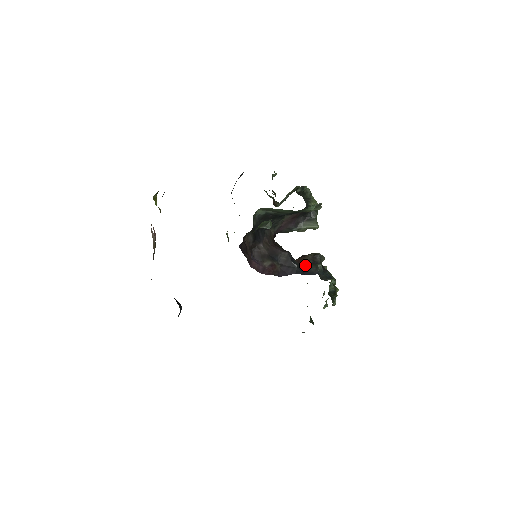
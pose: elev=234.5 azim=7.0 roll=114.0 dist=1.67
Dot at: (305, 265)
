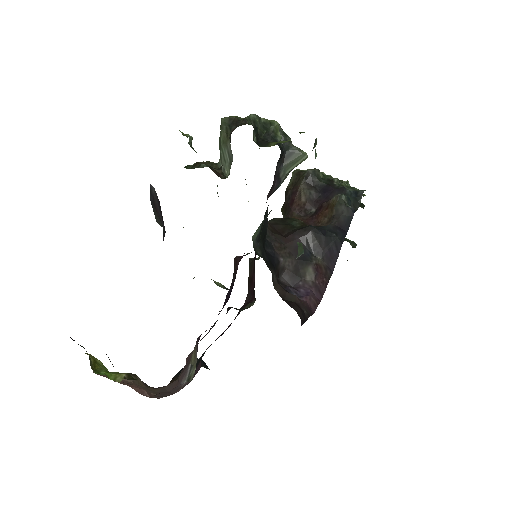
Dot at: (313, 205)
